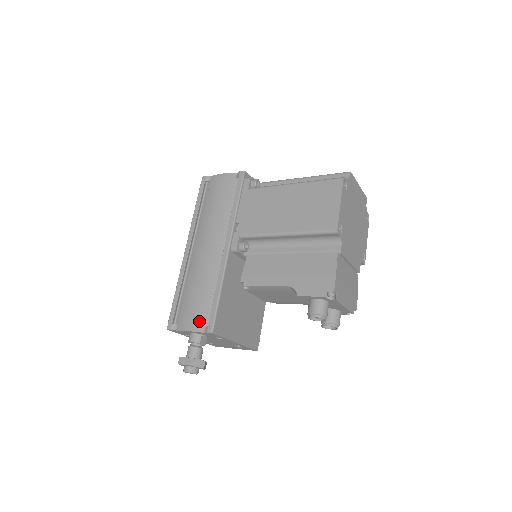
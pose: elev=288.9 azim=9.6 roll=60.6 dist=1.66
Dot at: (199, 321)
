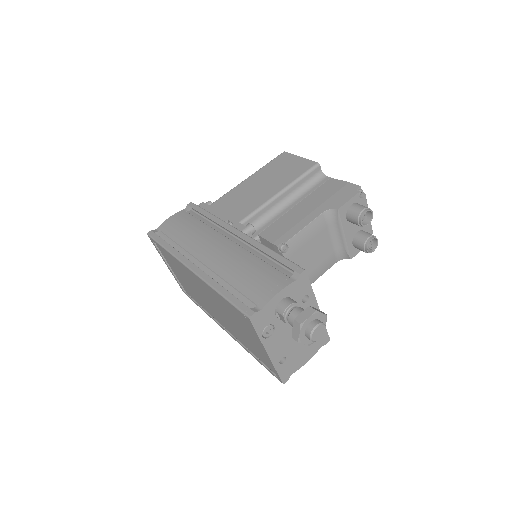
Dot at: (279, 279)
